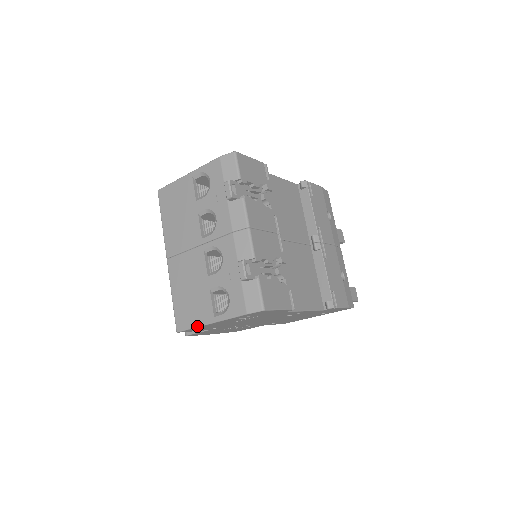
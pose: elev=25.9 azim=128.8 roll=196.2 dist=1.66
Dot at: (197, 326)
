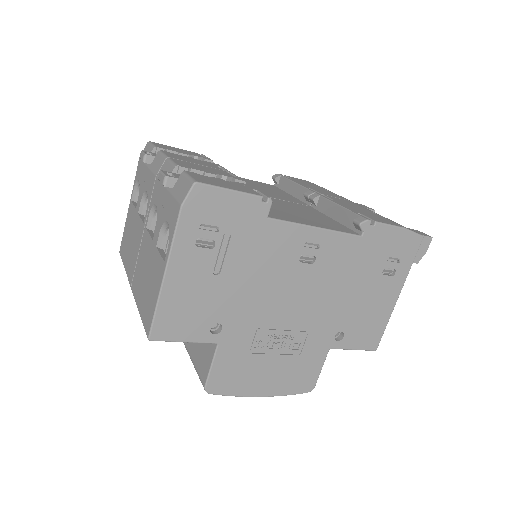
Dot at: (157, 298)
